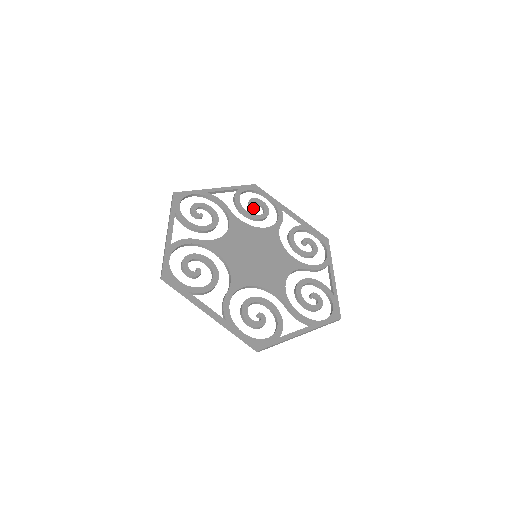
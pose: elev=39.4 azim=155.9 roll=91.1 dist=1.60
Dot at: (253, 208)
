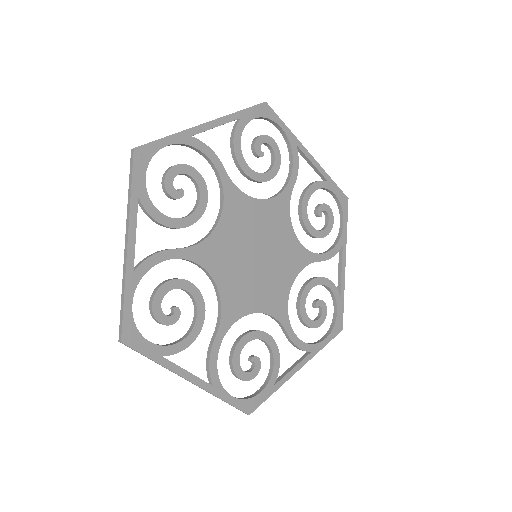
Dot at: (181, 196)
